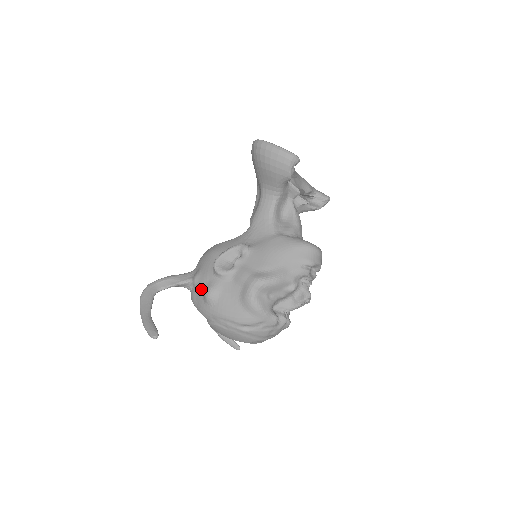
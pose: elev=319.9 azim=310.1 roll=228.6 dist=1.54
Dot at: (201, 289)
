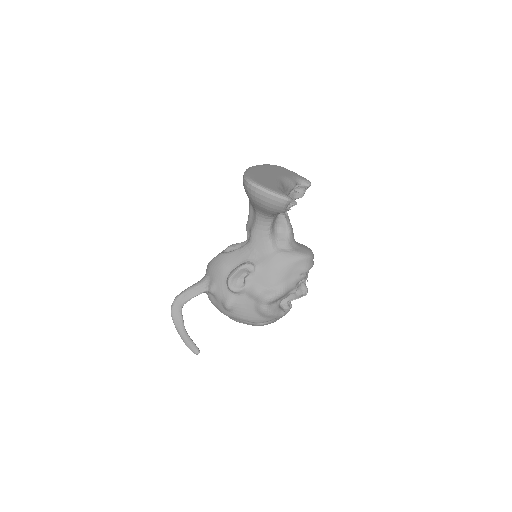
Dot at: (219, 299)
